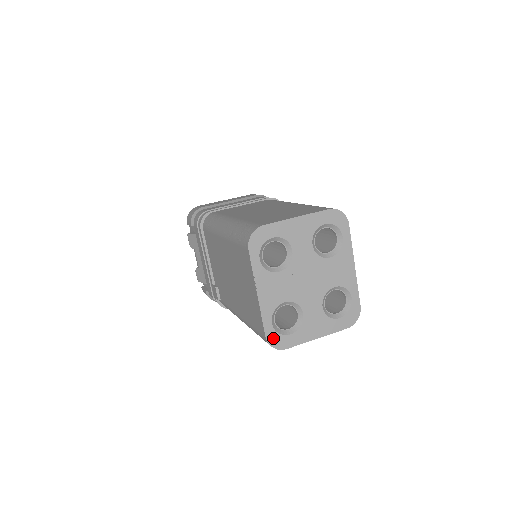
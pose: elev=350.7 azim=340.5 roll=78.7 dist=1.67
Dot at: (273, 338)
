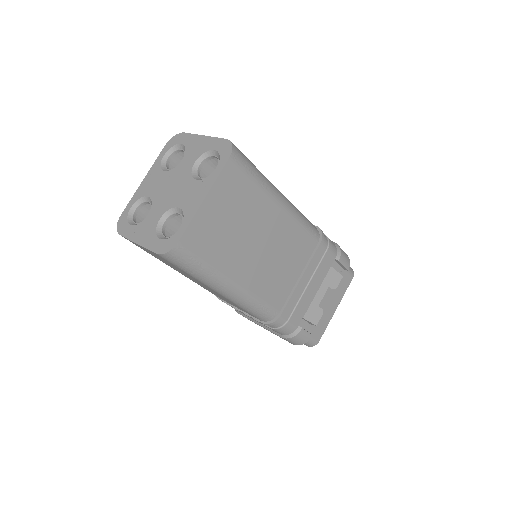
Dot at: (123, 219)
